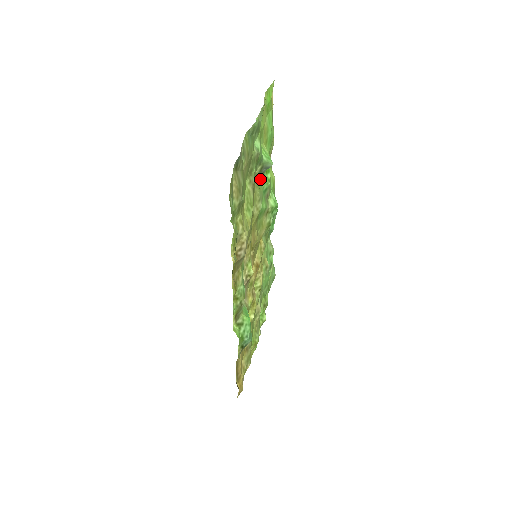
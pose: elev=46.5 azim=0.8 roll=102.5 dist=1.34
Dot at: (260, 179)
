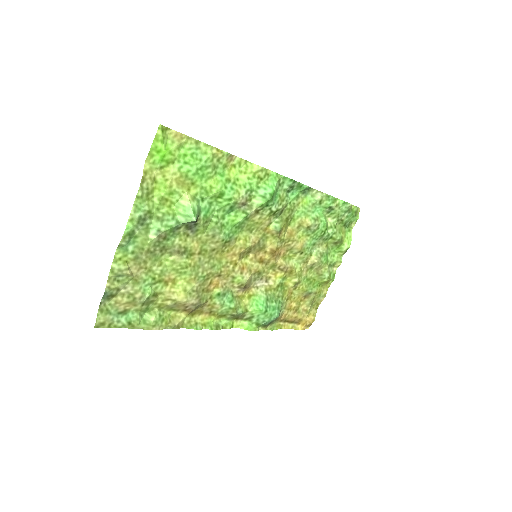
Dot at: (197, 227)
